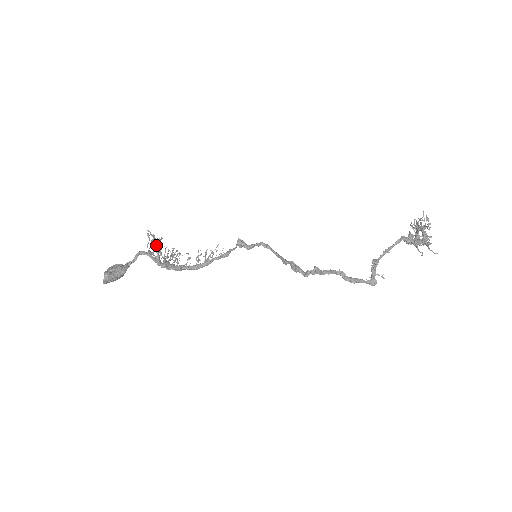
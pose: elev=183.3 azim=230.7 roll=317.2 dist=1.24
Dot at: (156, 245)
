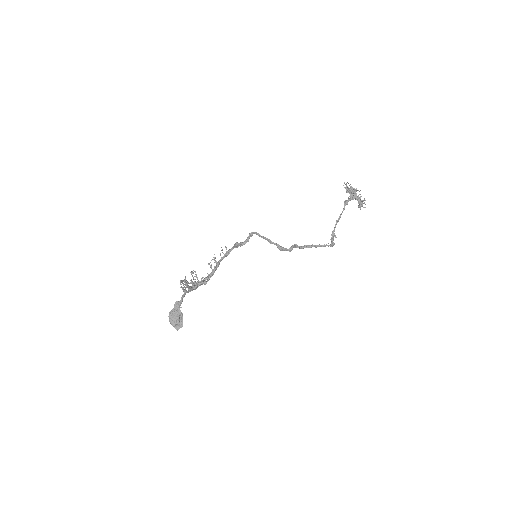
Dot at: (189, 287)
